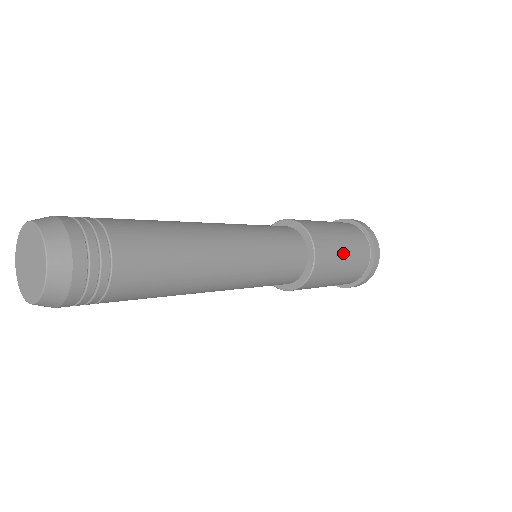
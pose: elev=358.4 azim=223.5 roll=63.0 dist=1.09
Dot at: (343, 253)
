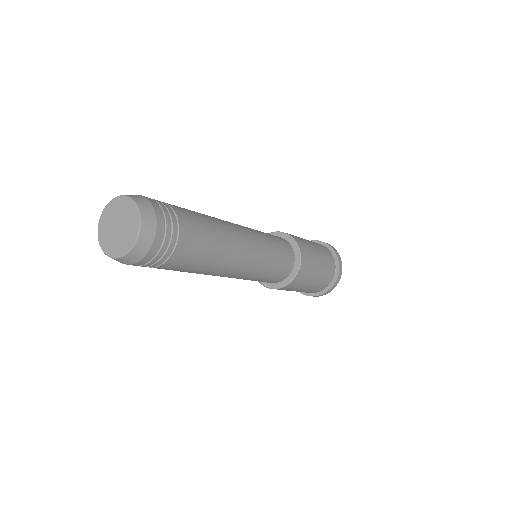
Dot at: (309, 285)
